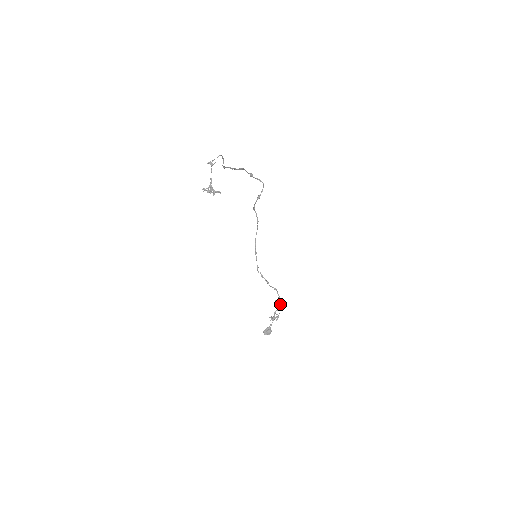
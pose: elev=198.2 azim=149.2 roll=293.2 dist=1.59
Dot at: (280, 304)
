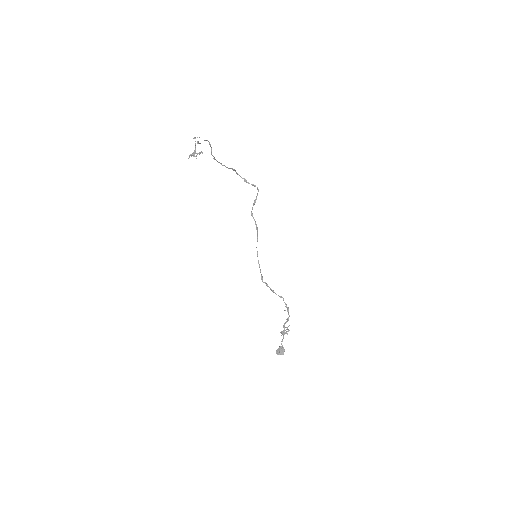
Dot at: (288, 314)
